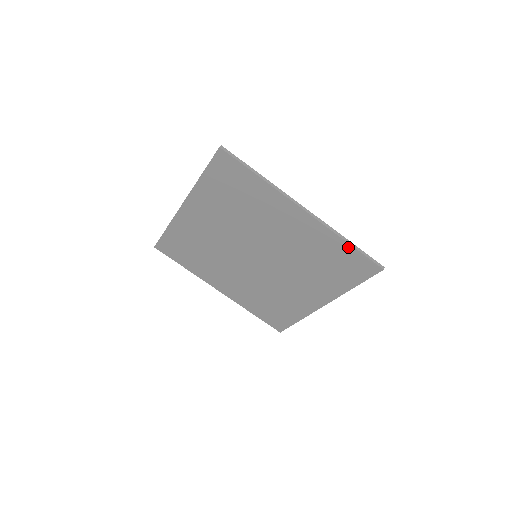
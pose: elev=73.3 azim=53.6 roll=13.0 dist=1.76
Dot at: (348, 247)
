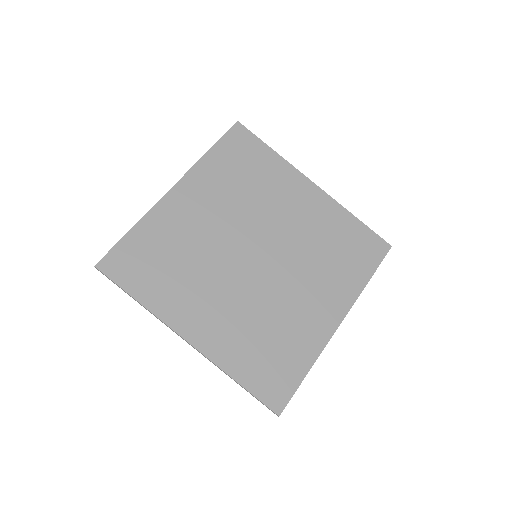
Dot at: (357, 223)
